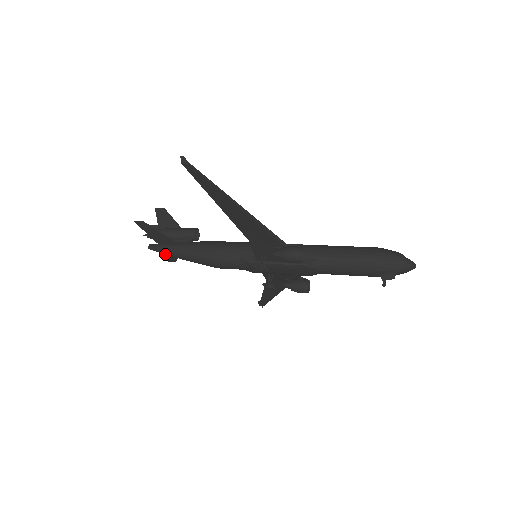
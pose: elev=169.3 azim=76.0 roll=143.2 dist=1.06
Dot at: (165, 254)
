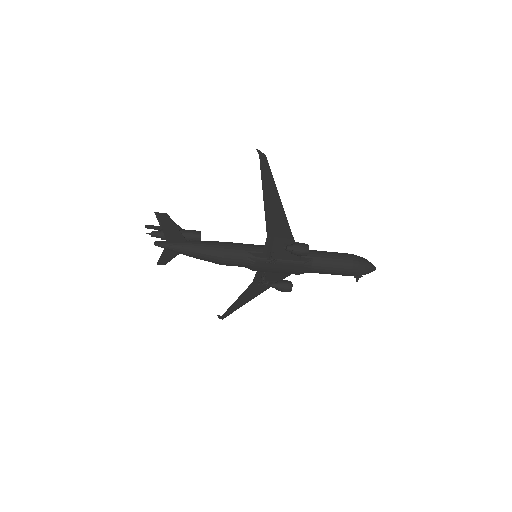
Dot at: (162, 254)
